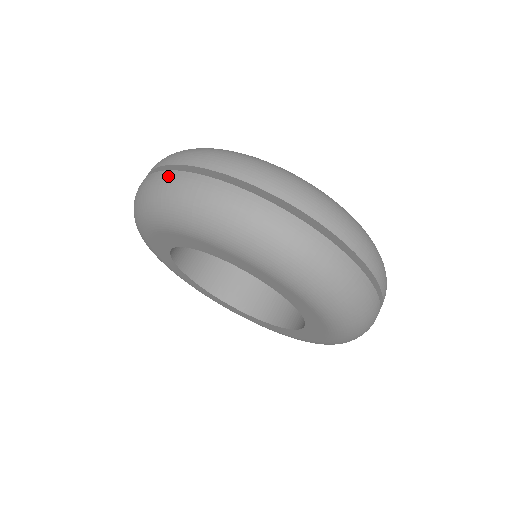
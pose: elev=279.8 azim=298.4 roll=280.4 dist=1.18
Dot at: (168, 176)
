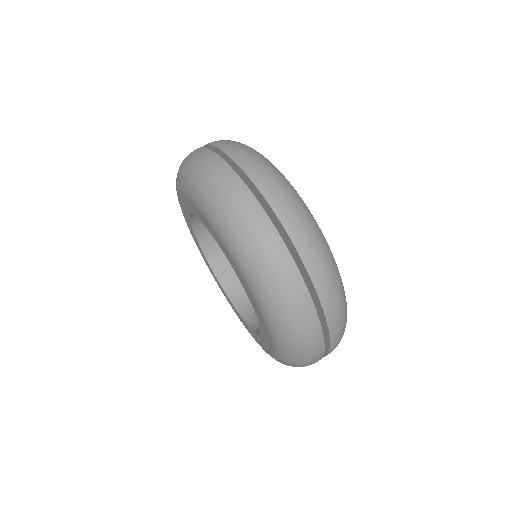
Dot at: (289, 267)
